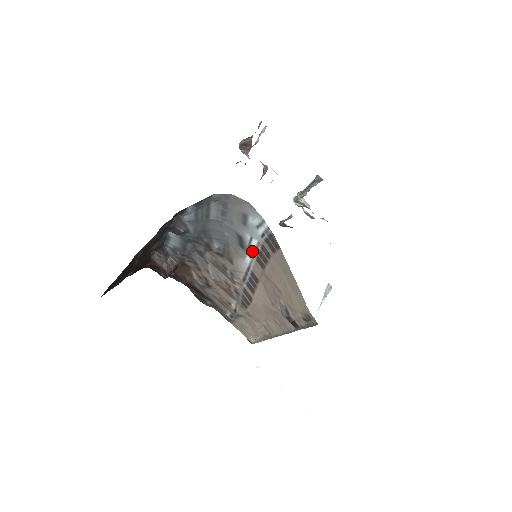
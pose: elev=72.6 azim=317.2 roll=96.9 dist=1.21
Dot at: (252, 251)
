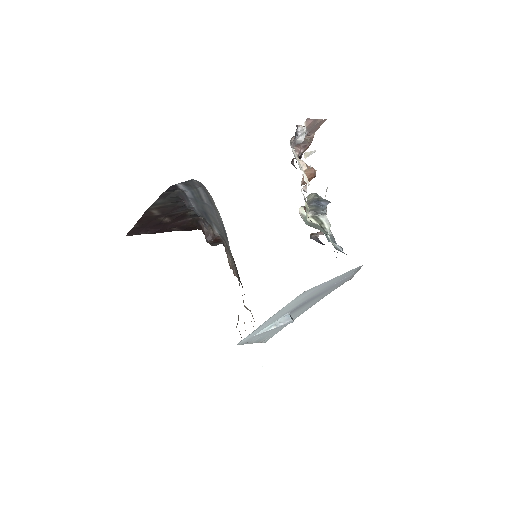
Dot at: occluded
